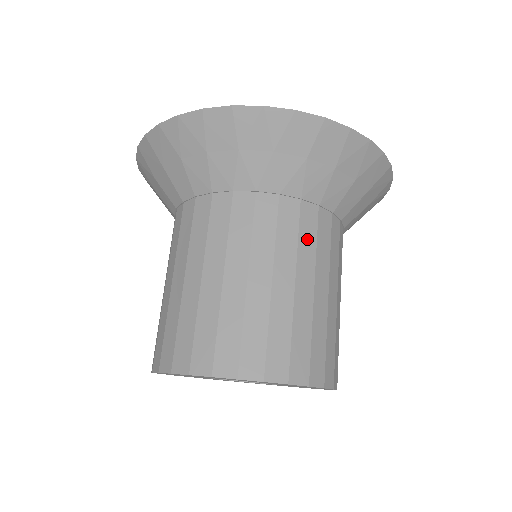
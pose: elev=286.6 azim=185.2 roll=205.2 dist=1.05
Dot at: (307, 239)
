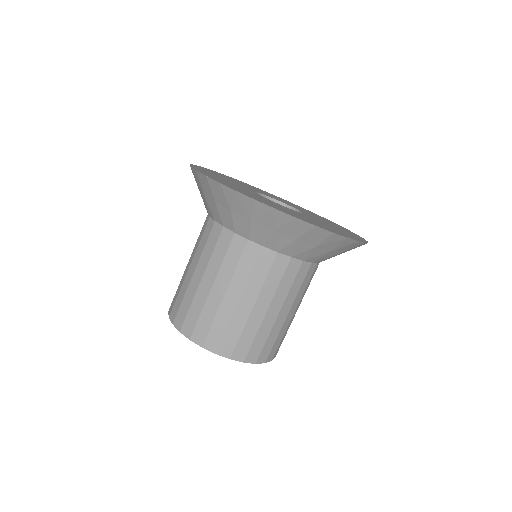
Dot at: occluded
